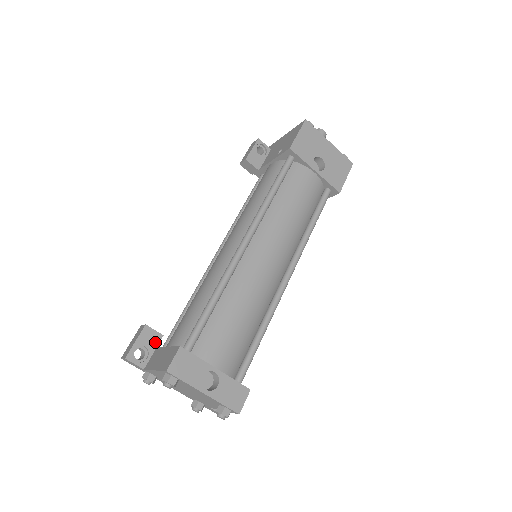
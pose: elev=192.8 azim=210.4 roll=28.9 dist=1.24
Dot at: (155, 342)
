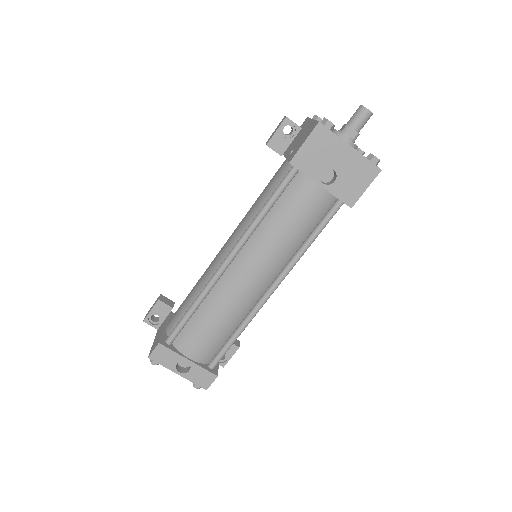
Dot at: (166, 312)
